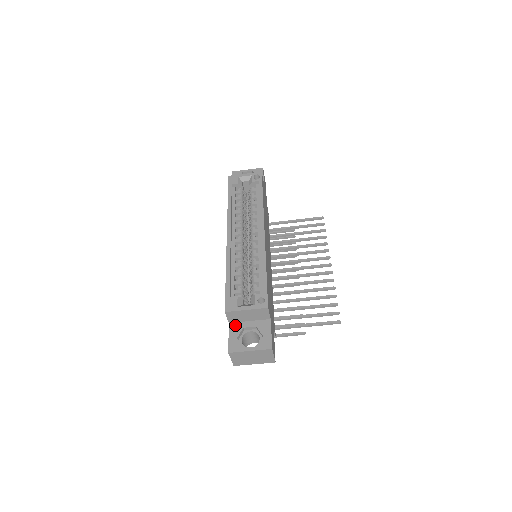
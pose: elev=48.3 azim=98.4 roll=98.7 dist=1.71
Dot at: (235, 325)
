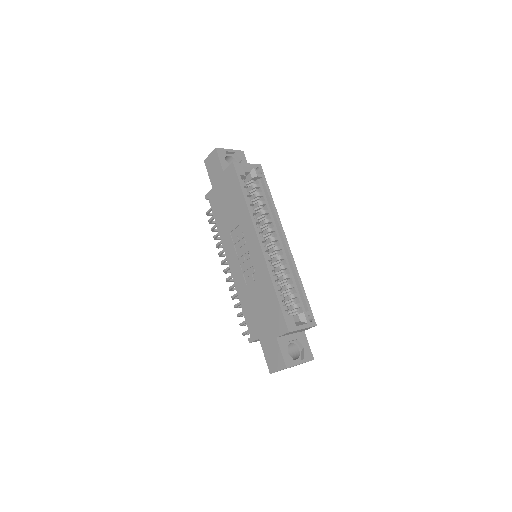
Dot at: (282, 339)
